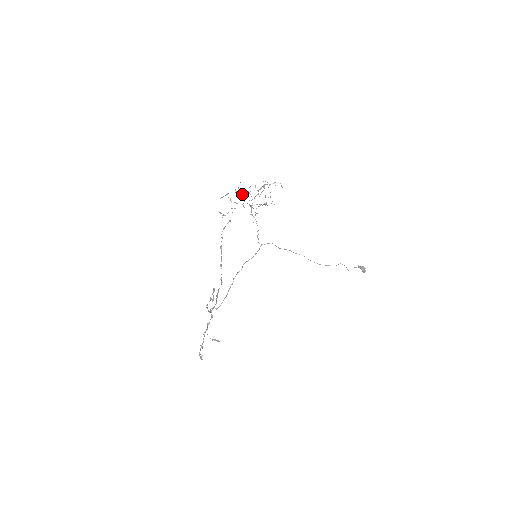
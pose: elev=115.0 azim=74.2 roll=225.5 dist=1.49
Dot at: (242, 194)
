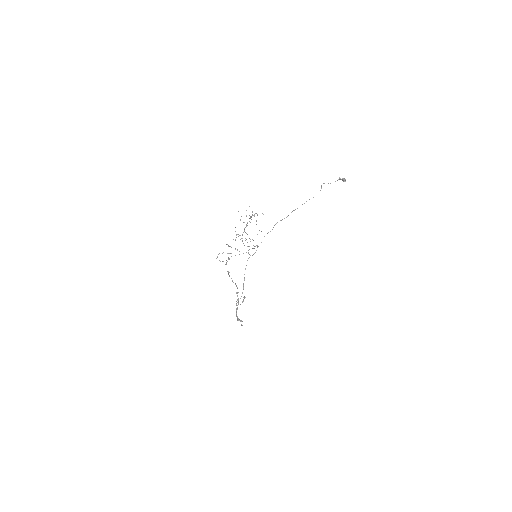
Dot at: occluded
